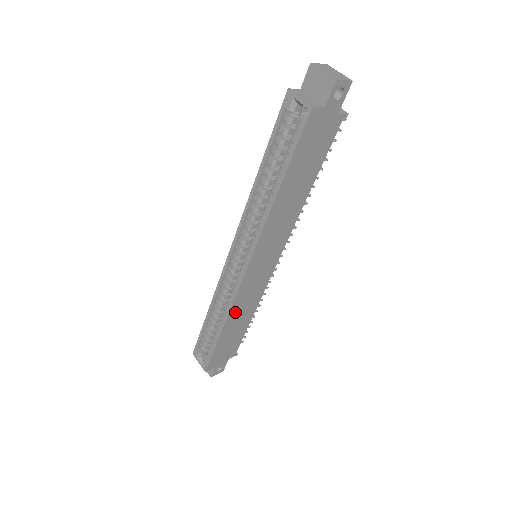
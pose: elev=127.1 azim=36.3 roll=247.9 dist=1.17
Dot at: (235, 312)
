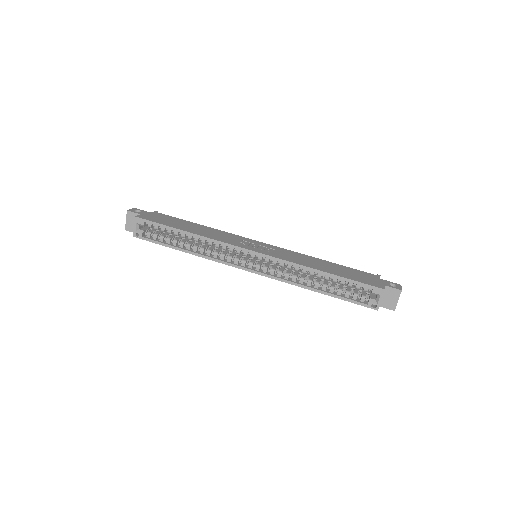
Dot at: occluded
